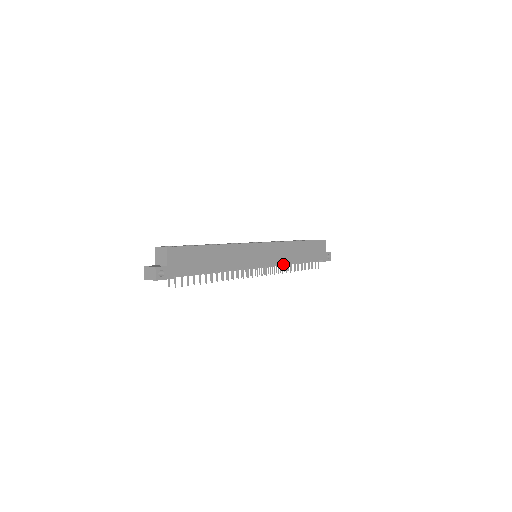
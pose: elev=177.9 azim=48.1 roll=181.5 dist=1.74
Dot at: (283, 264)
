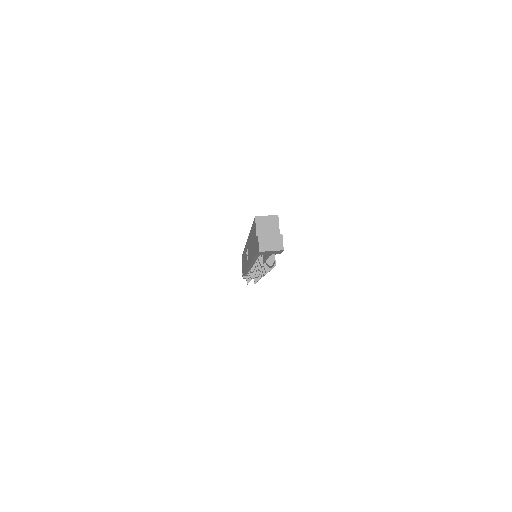
Dot at: occluded
